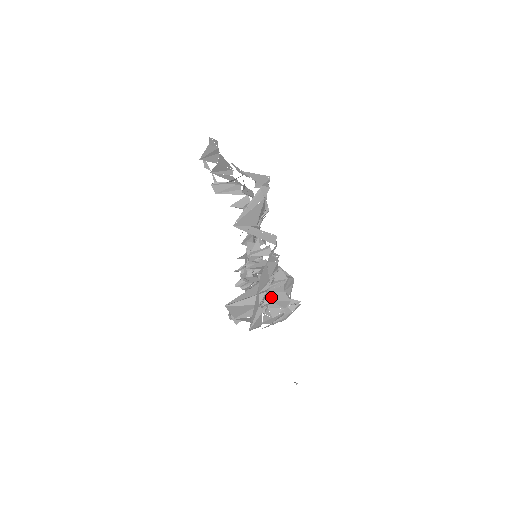
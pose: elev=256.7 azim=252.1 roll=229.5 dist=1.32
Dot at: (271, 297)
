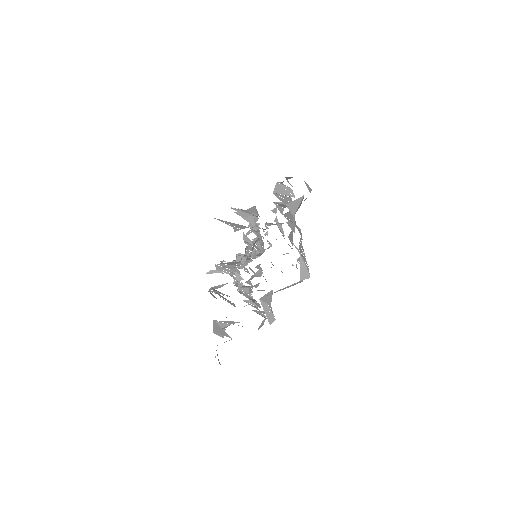
Dot at: occluded
